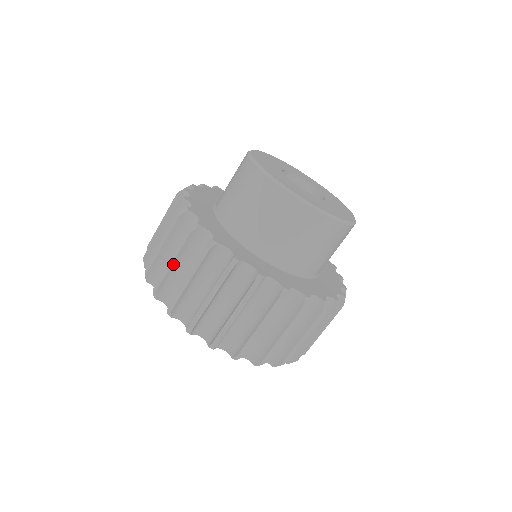
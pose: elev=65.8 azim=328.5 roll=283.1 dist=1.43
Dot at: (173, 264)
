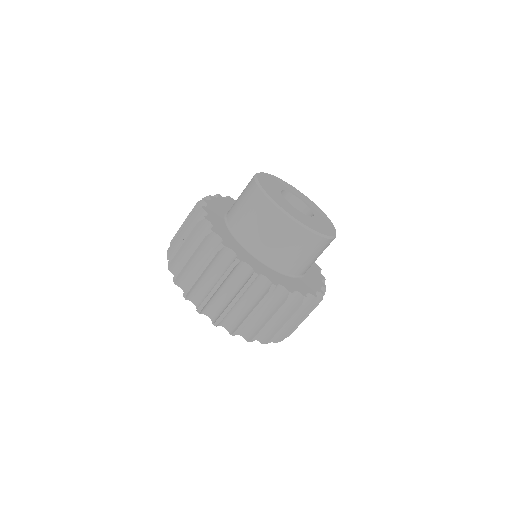
Dot at: (235, 303)
